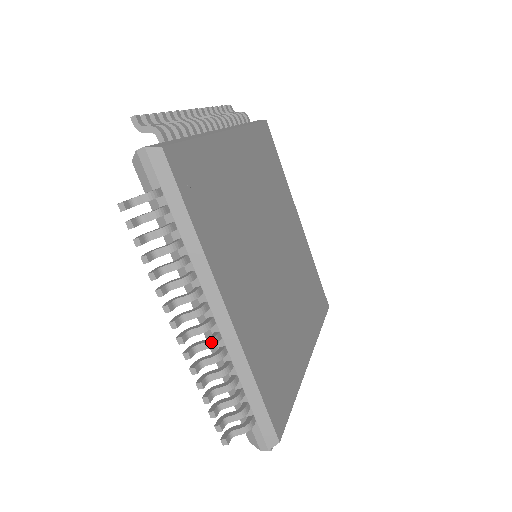
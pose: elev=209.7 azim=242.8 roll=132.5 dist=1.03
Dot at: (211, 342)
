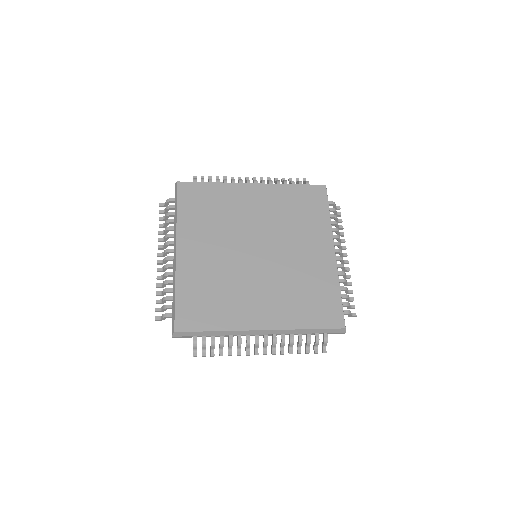
Dot at: (166, 266)
